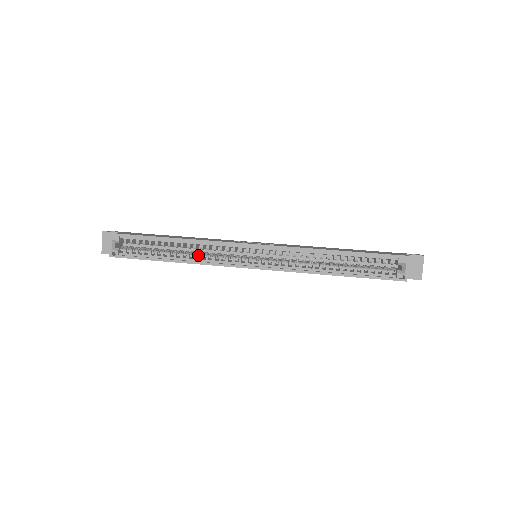
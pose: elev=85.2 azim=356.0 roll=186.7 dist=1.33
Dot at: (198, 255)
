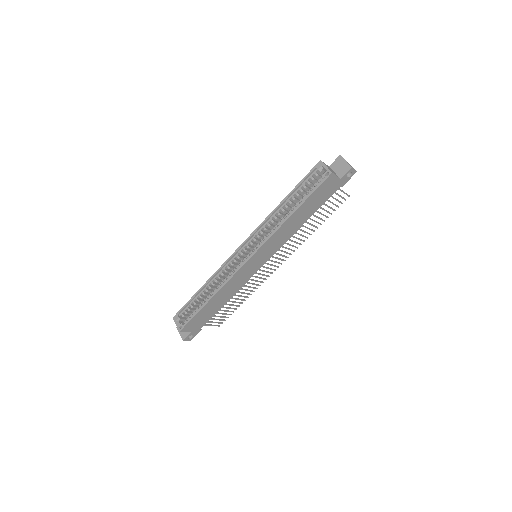
Dot at: (220, 283)
